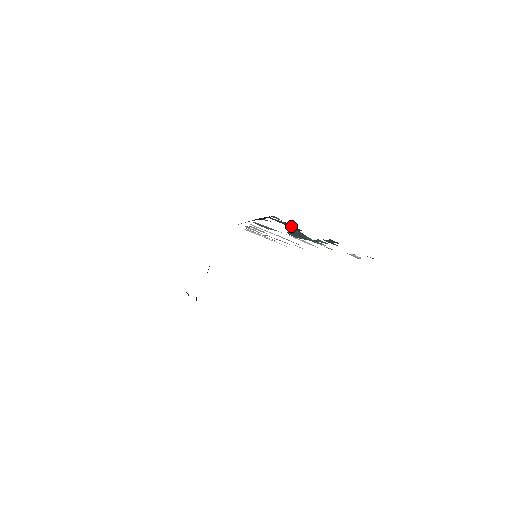
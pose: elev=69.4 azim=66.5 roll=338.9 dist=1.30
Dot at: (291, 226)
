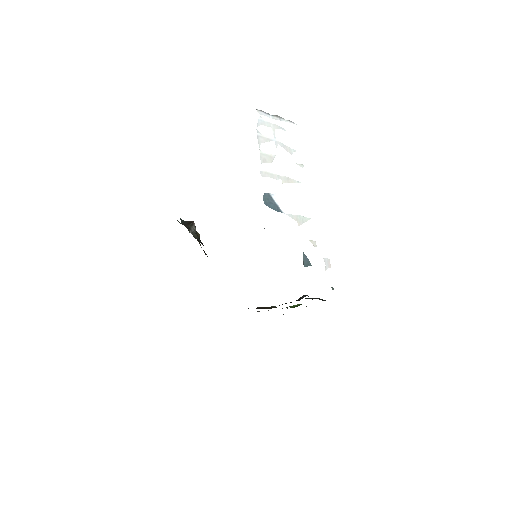
Dot at: occluded
